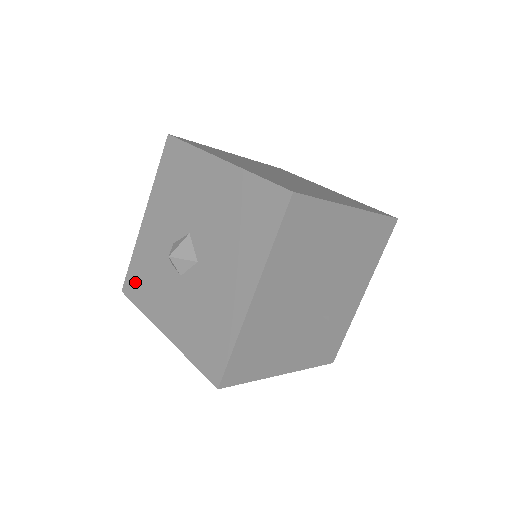
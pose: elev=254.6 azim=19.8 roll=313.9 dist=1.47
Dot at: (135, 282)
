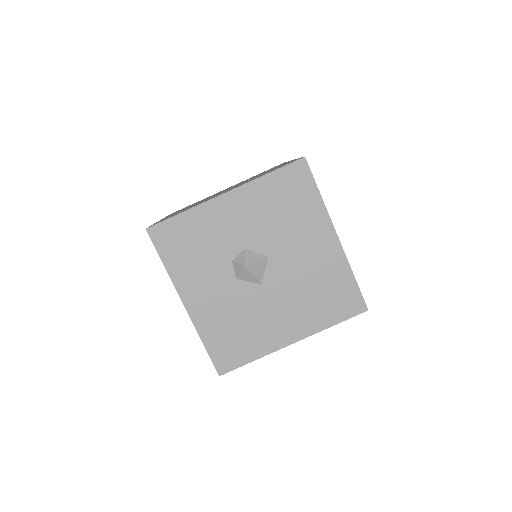
Dot at: (173, 238)
